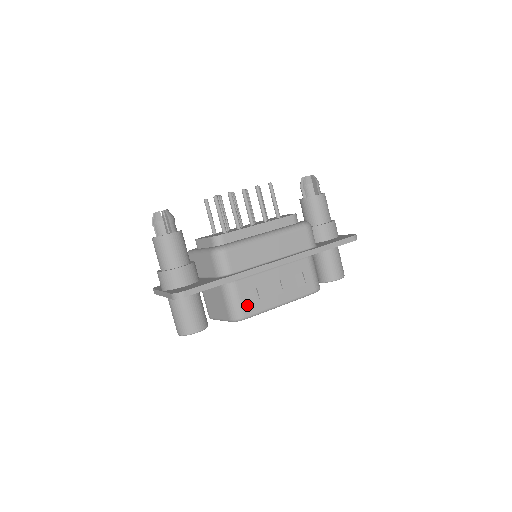
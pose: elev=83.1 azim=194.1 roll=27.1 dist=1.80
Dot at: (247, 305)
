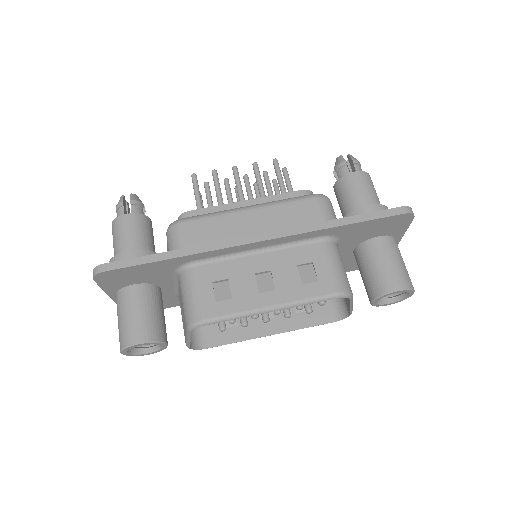
Dot at: (209, 302)
